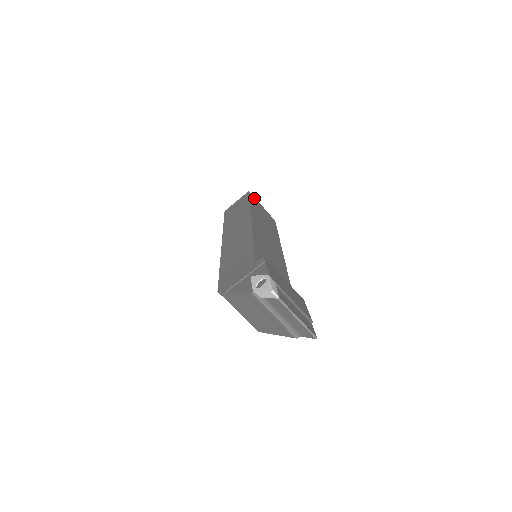
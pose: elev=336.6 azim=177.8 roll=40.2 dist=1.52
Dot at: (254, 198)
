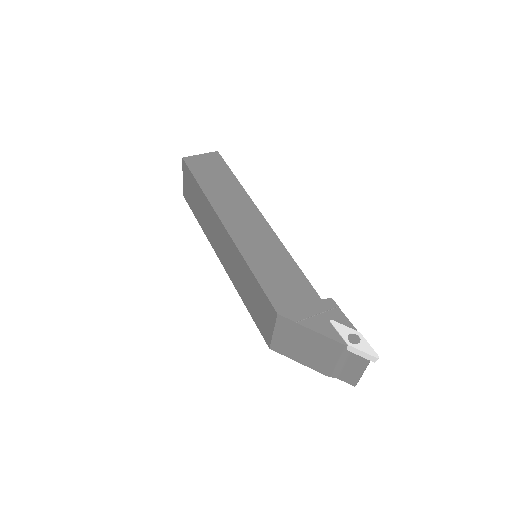
Dot at: occluded
